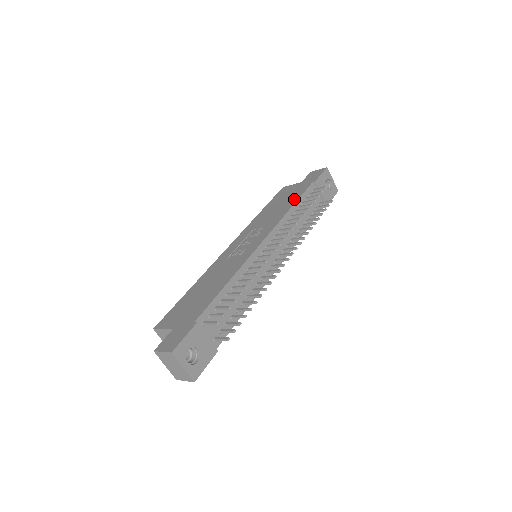
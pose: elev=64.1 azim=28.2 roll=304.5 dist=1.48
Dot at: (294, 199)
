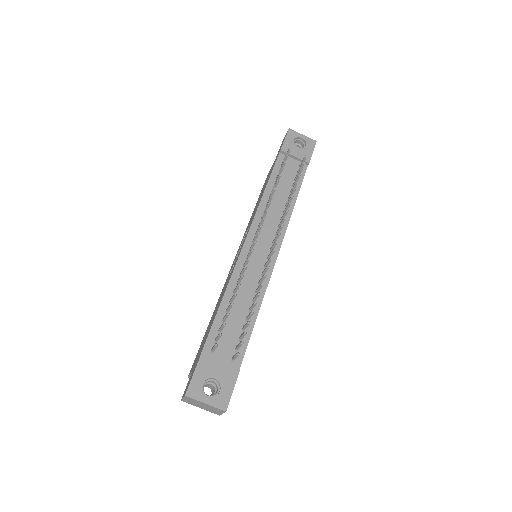
Dot at: occluded
